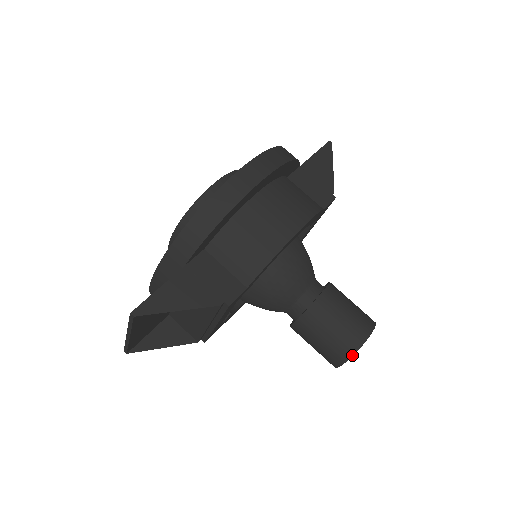
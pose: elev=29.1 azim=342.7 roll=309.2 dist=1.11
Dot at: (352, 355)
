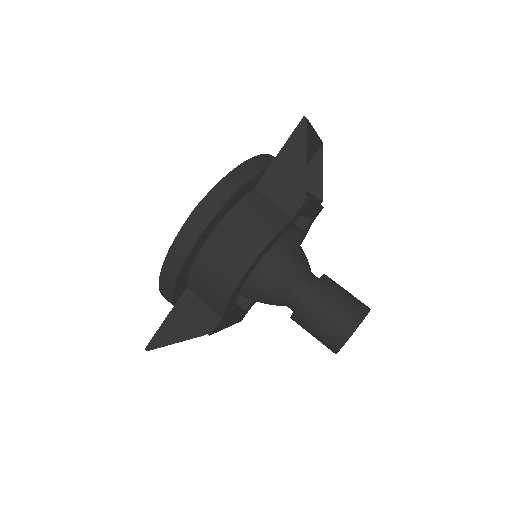
Dot at: (337, 352)
